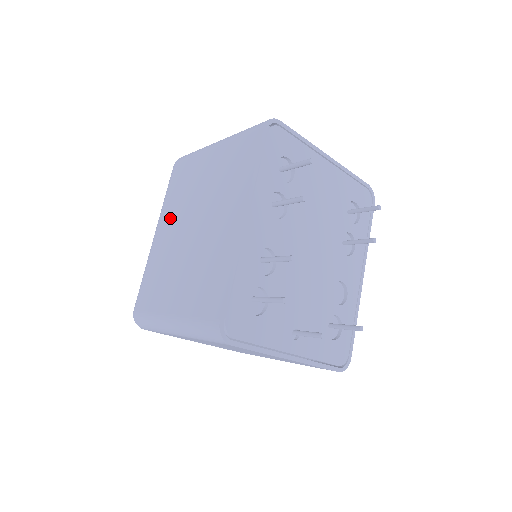
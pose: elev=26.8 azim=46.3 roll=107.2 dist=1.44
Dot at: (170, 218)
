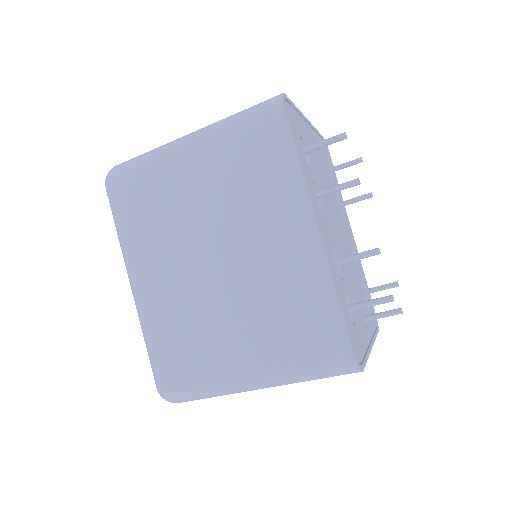
Dot at: (158, 256)
